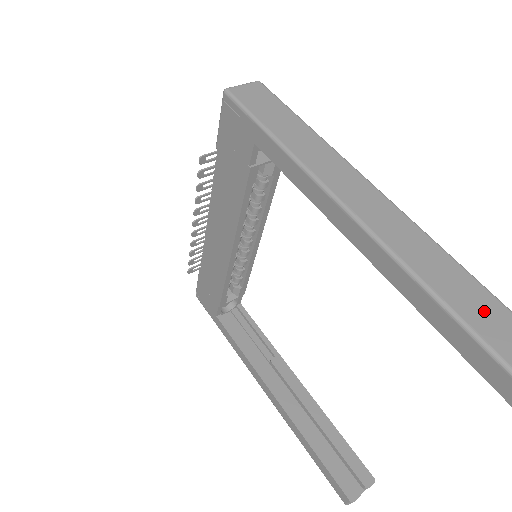
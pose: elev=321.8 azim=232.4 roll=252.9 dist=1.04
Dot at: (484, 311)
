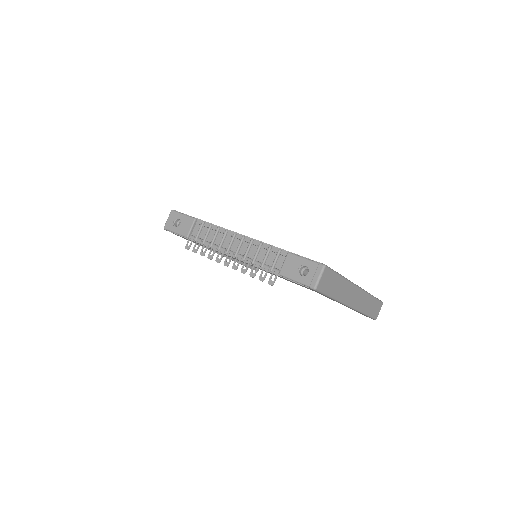
Dot at: (373, 307)
